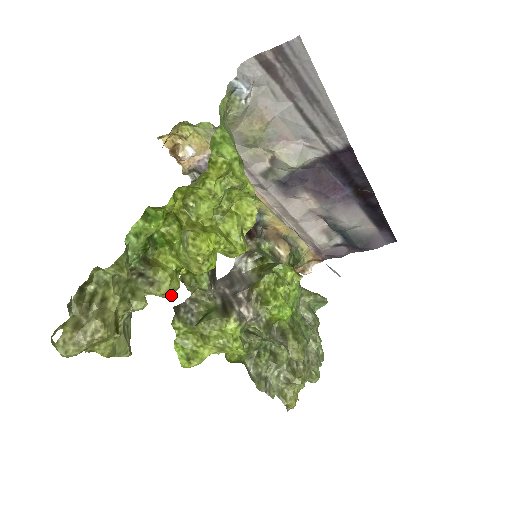
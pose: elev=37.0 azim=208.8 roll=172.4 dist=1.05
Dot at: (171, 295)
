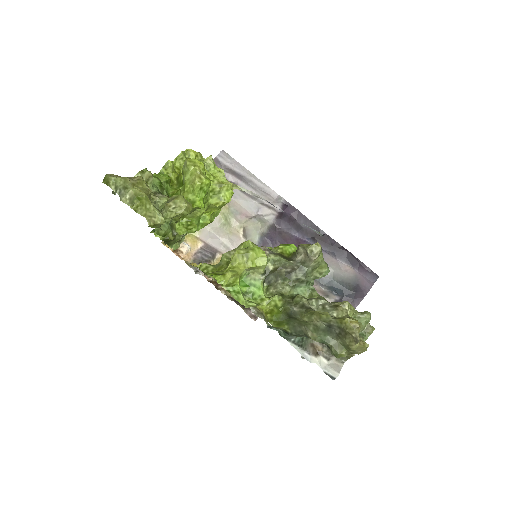
Dot at: (187, 204)
